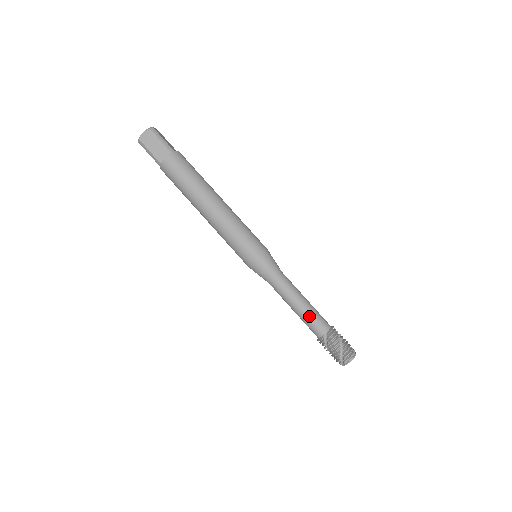
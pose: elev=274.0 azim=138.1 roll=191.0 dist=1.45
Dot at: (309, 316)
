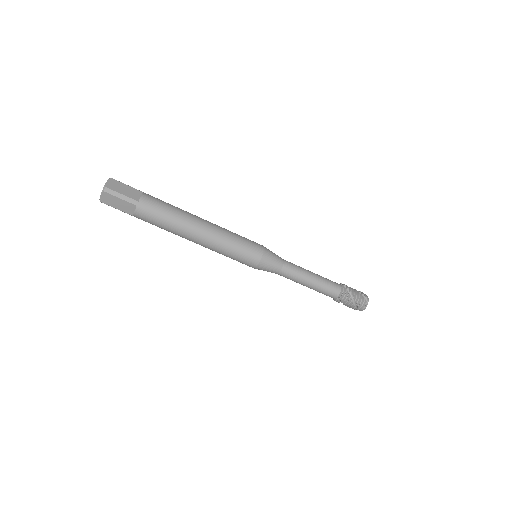
Dot at: (319, 290)
